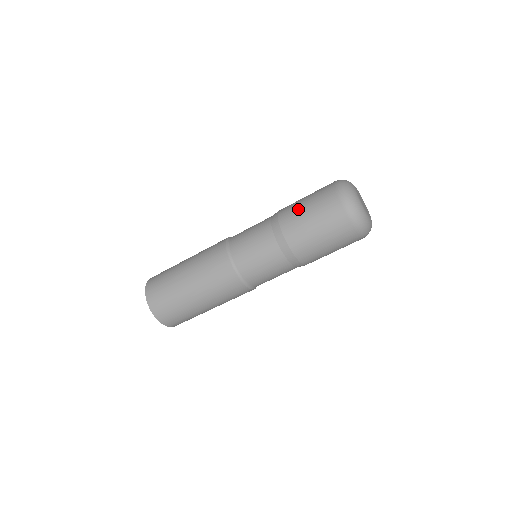
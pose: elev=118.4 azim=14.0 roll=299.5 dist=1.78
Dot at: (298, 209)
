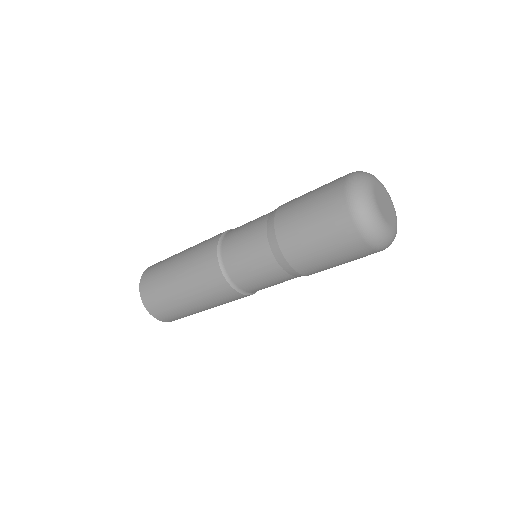
Dot at: (298, 203)
